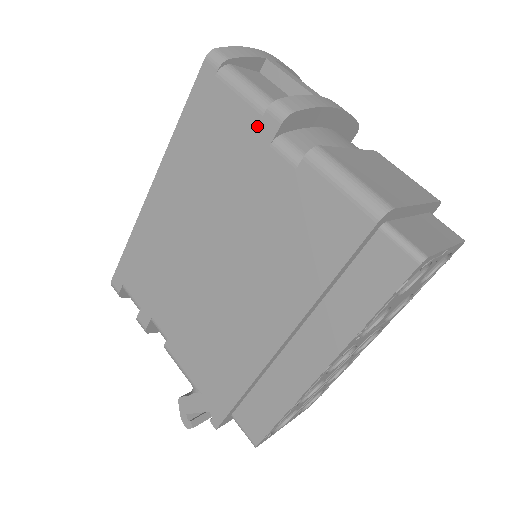
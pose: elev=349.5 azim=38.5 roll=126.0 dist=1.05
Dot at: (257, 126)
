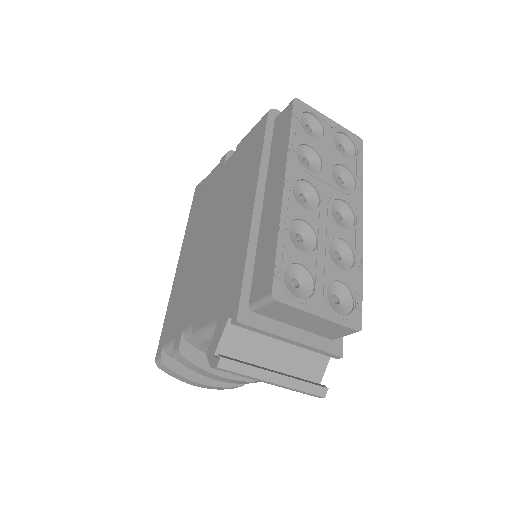
Dot at: (218, 169)
